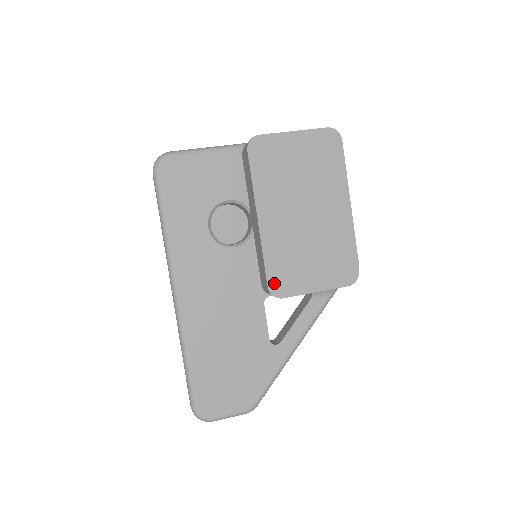
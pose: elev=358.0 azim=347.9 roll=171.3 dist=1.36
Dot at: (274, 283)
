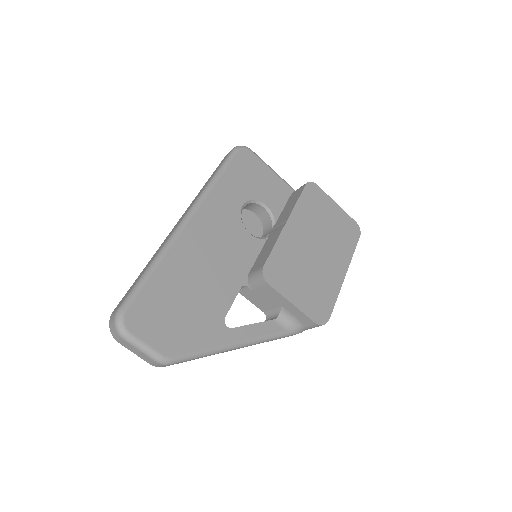
Dot at: (270, 268)
